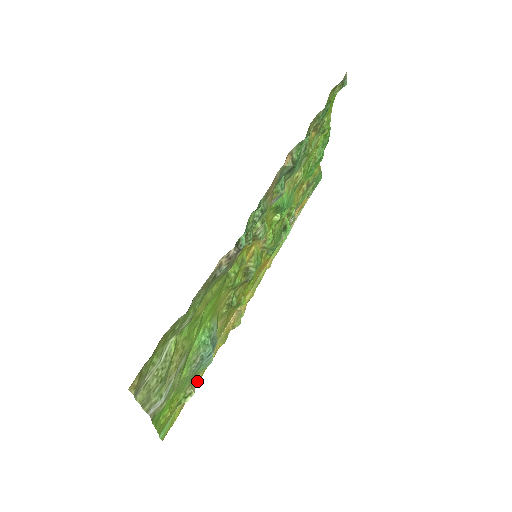
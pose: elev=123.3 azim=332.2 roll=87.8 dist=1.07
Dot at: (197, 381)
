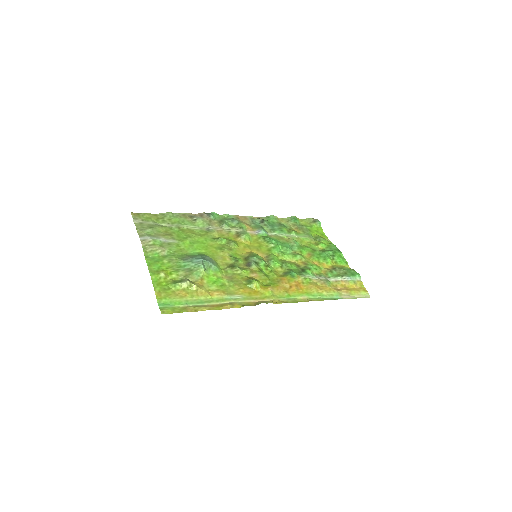
Dot at: (208, 307)
